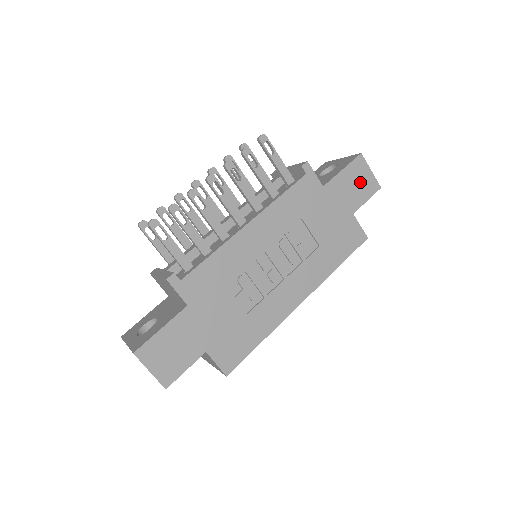
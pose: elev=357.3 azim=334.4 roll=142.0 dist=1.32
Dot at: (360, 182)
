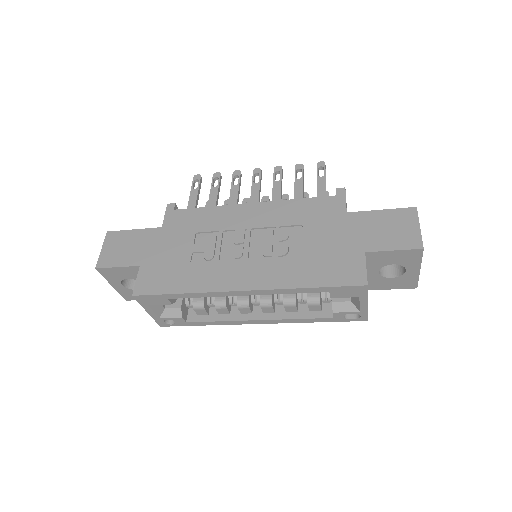
Dot at: (396, 230)
